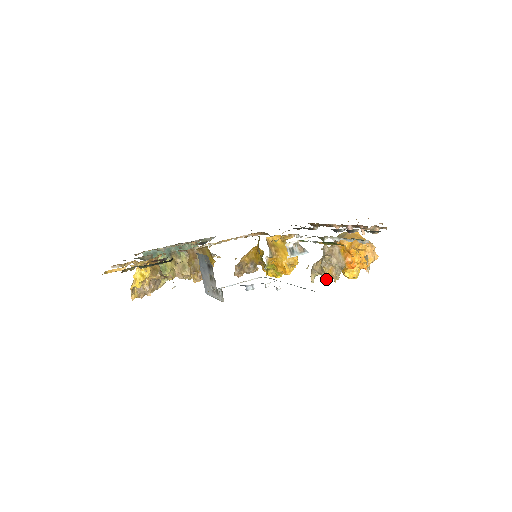
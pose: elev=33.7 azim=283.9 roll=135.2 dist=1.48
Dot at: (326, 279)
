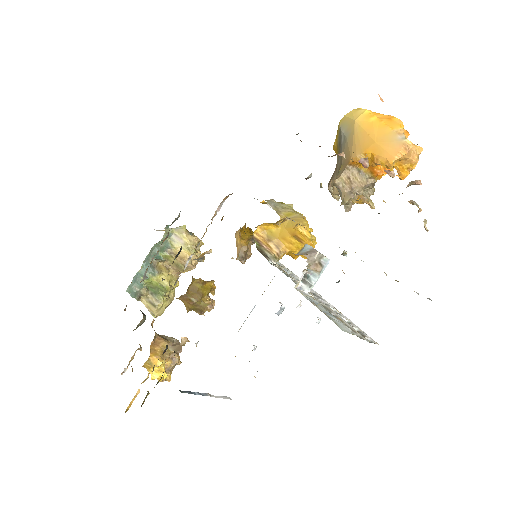
Dot at: (357, 203)
